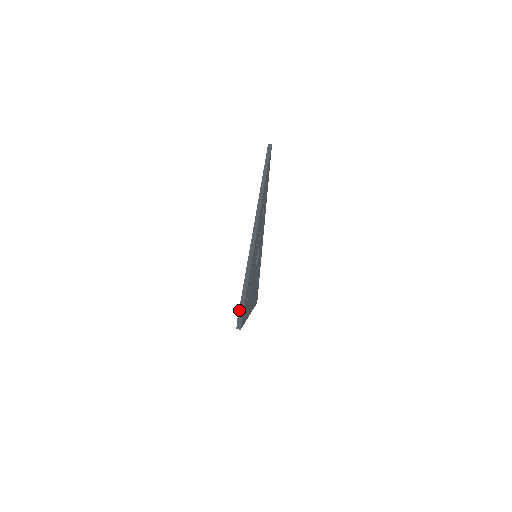
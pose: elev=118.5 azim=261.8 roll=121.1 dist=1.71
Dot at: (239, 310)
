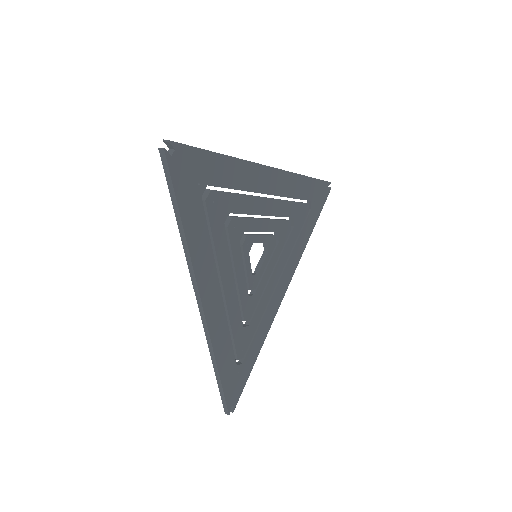
Dot at: (181, 144)
